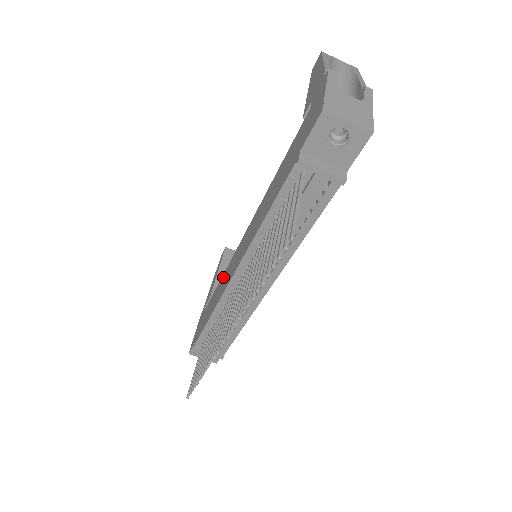
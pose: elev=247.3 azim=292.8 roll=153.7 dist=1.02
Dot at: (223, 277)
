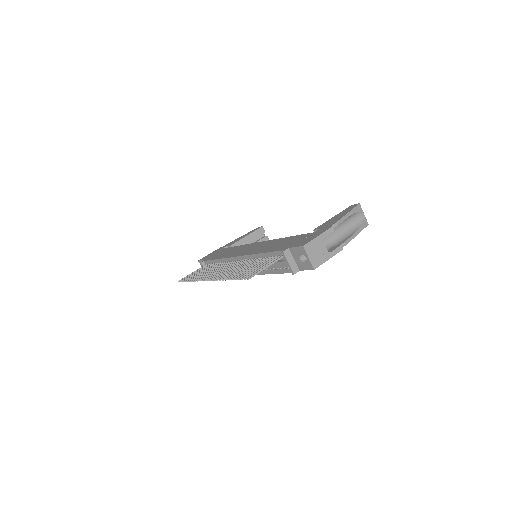
Dot at: (239, 247)
